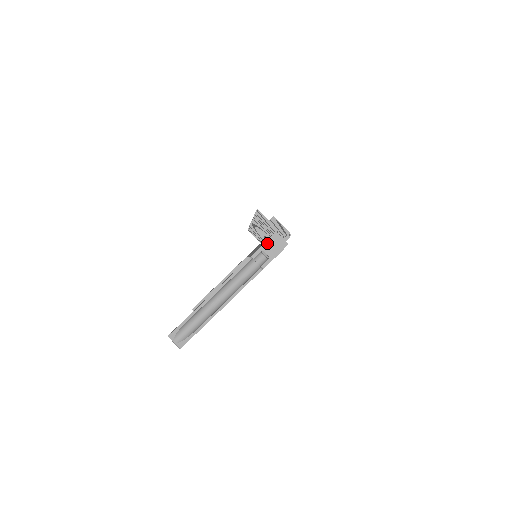
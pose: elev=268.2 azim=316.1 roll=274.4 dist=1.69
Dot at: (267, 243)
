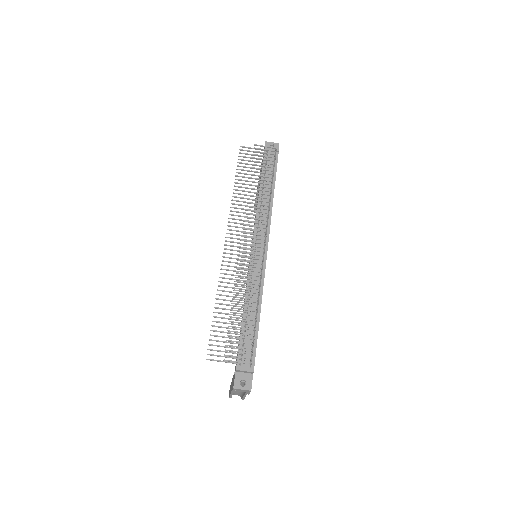
Dot at: (234, 390)
